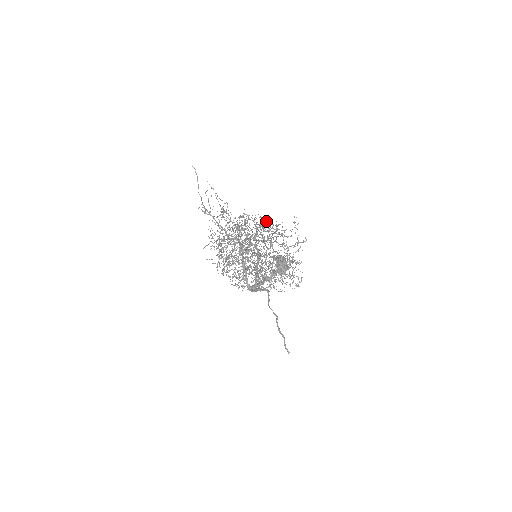
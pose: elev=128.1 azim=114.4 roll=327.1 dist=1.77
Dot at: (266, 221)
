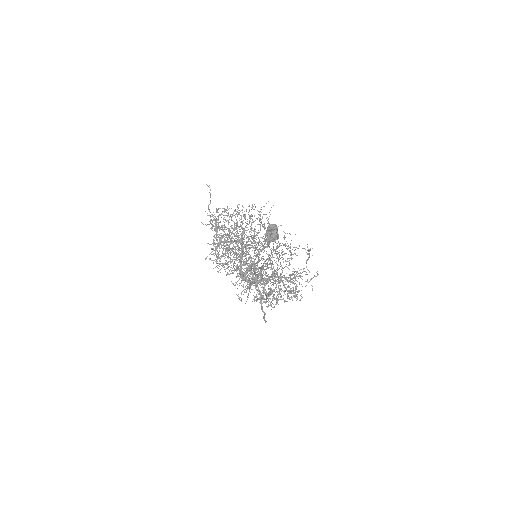
Dot at: occluded
